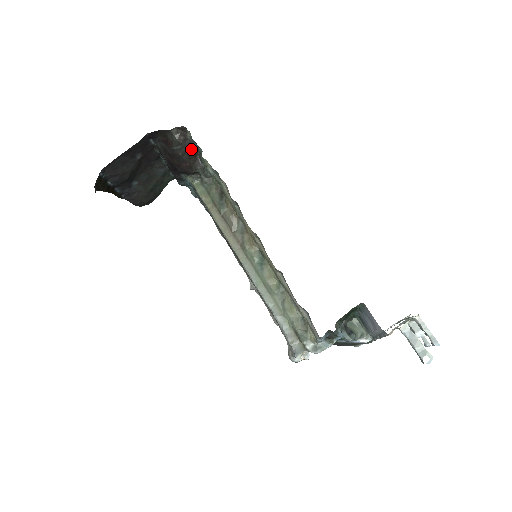
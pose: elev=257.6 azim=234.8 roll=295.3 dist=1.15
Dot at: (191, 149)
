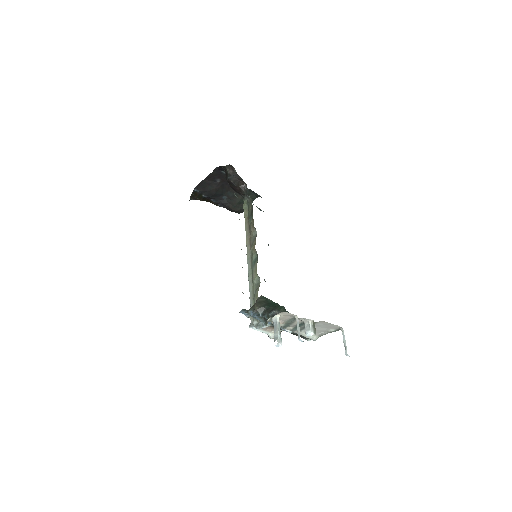
Dot at: (239, 179)
